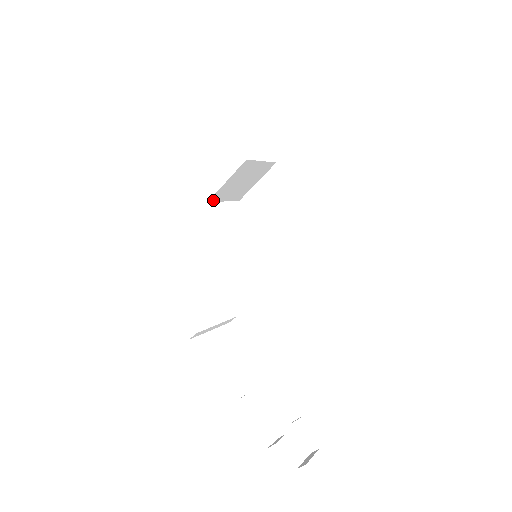
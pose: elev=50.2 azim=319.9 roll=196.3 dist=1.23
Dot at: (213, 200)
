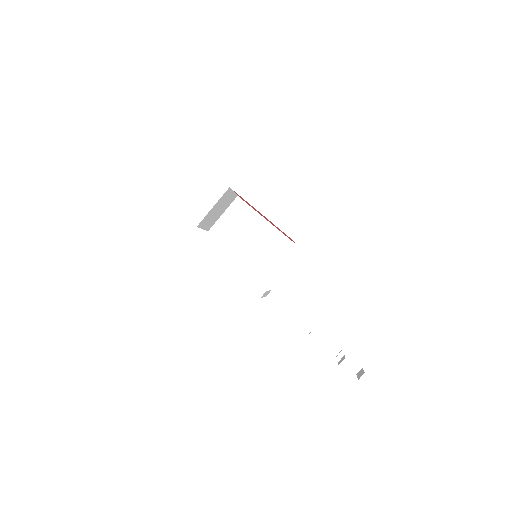
Dot at: (199, 226)
